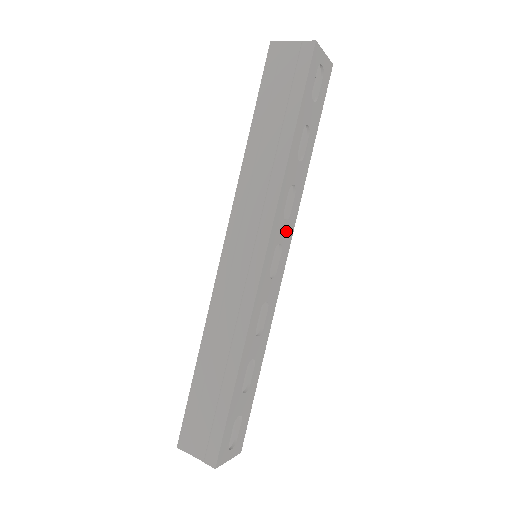
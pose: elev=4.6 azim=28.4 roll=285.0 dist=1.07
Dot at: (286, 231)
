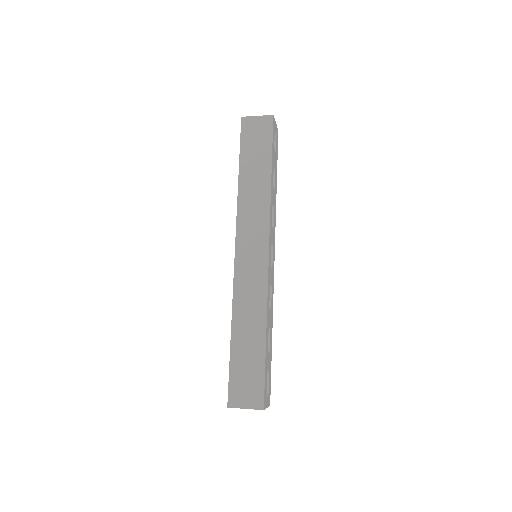
Dot at: (273, 236)
